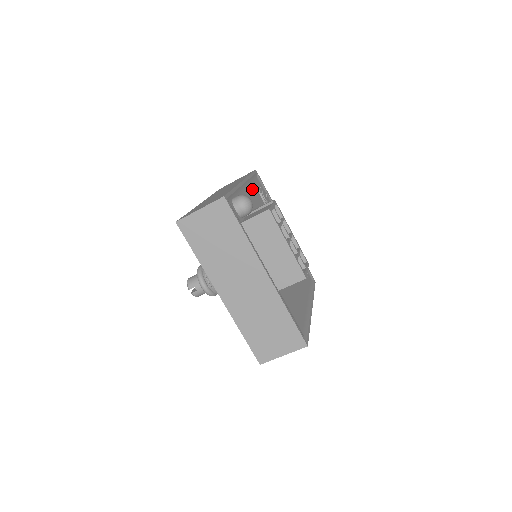
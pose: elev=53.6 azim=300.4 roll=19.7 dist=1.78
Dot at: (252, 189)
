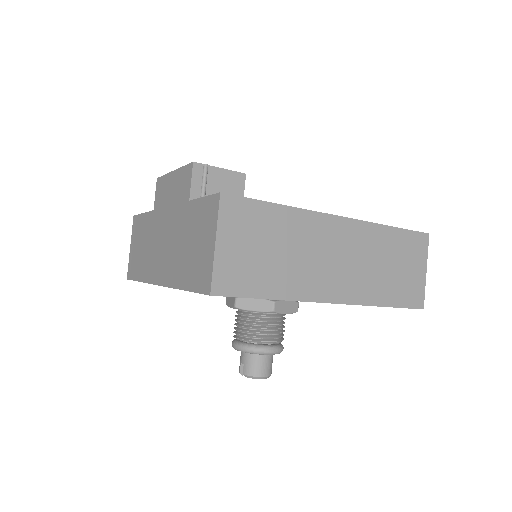
Dot at: occluded
